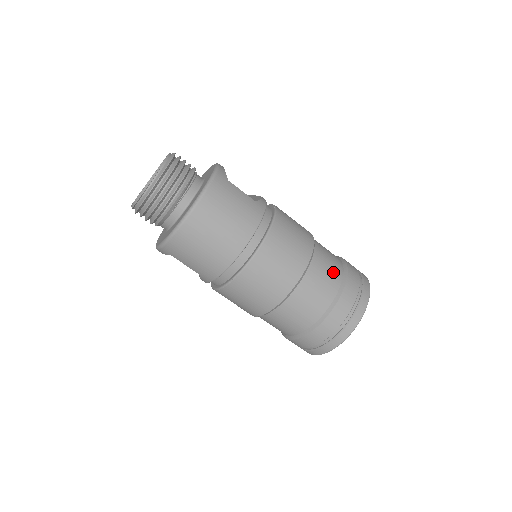
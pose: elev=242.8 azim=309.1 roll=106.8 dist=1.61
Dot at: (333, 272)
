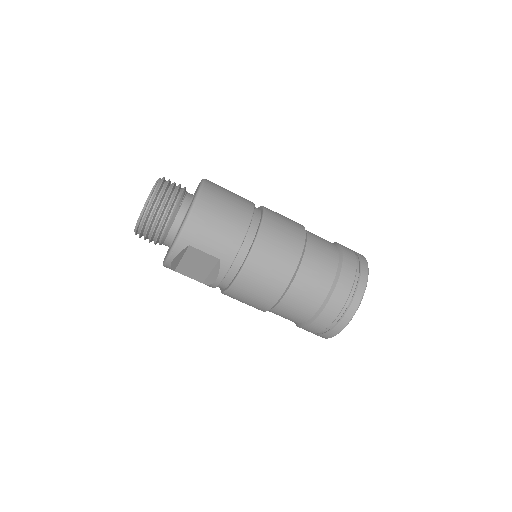
Dot at: occluded
